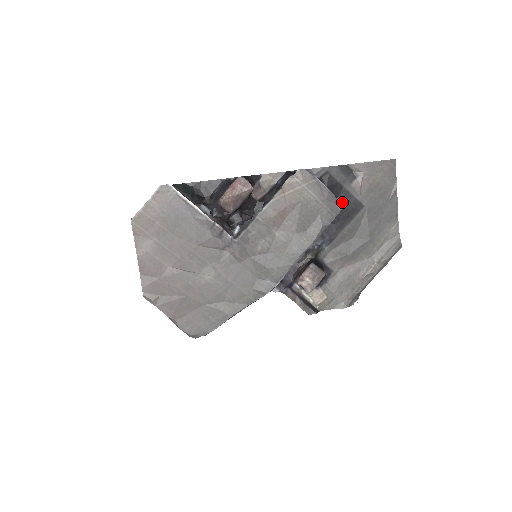
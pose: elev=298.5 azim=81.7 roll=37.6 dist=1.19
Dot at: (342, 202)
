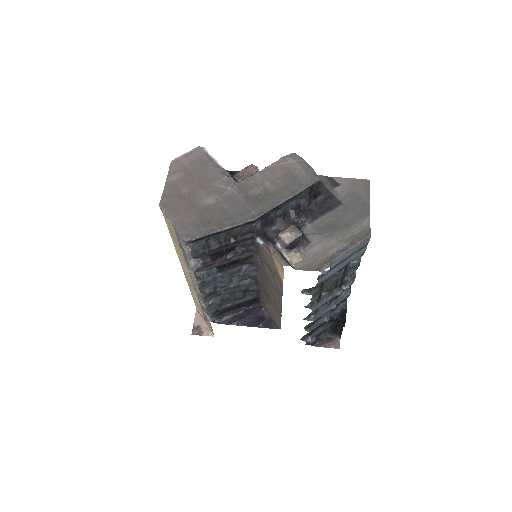
Dot at: (325, 198)
